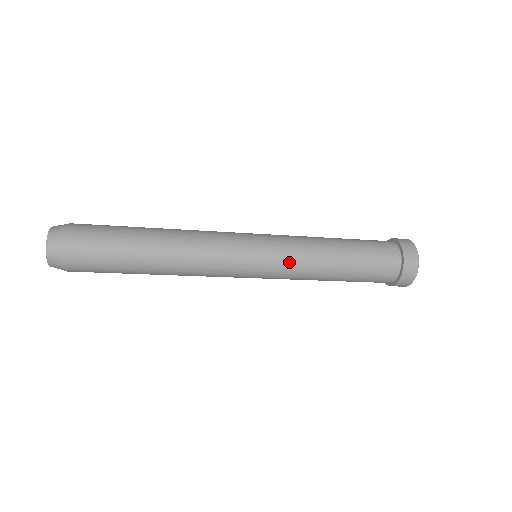
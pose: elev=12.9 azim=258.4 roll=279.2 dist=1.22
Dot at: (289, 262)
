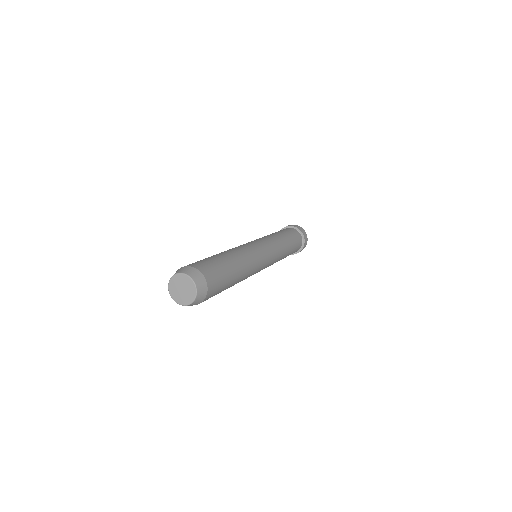
Dot at: (277, 249)
